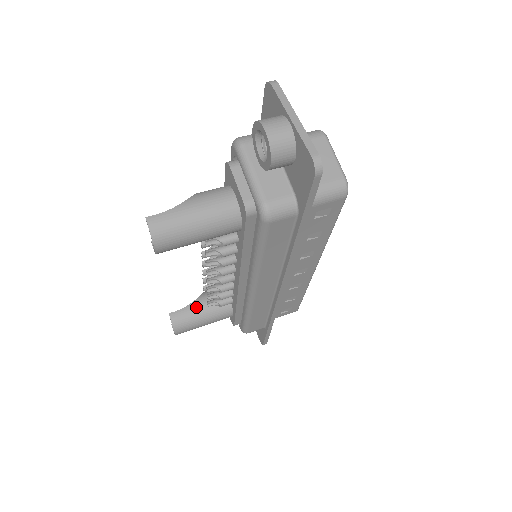
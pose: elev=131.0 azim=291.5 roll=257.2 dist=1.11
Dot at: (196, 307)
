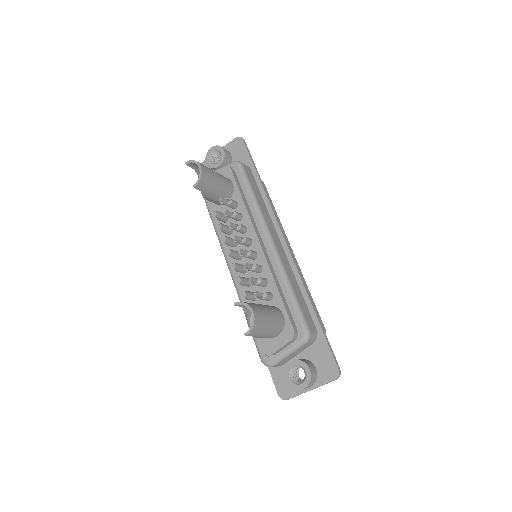
Dot at: occluded
